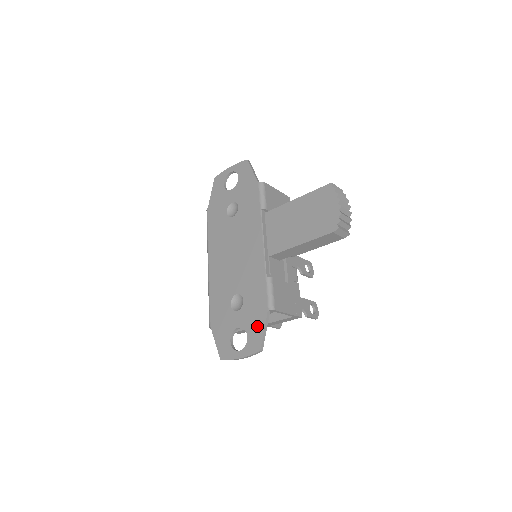
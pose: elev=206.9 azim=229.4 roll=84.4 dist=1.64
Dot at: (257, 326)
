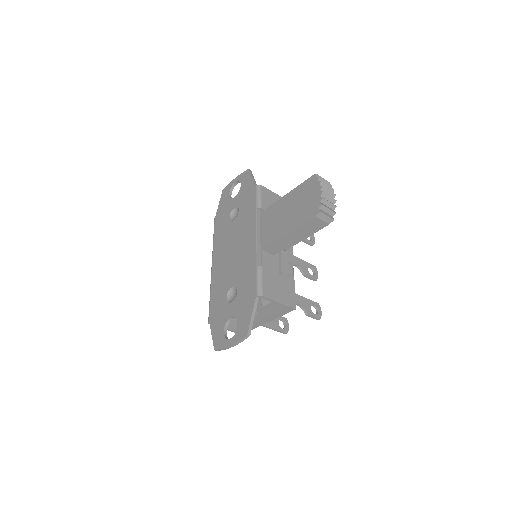
Dot at: (246, 313)
